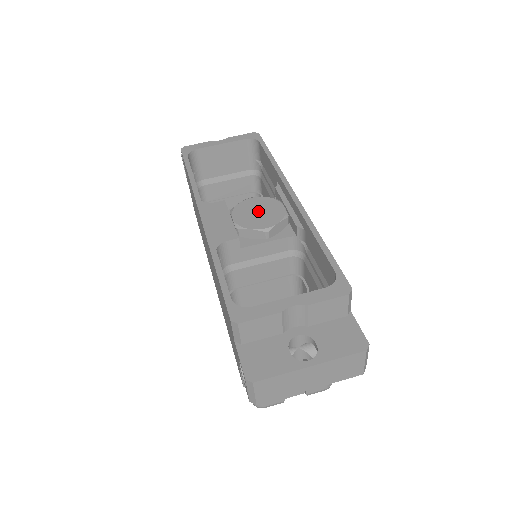
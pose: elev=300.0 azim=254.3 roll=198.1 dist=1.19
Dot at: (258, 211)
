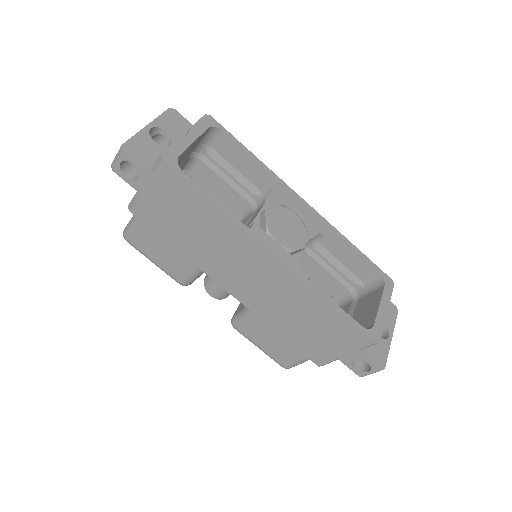
Dot at: (286, 226)
